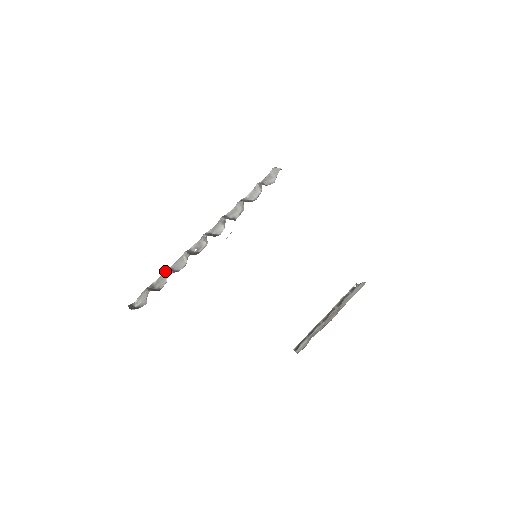
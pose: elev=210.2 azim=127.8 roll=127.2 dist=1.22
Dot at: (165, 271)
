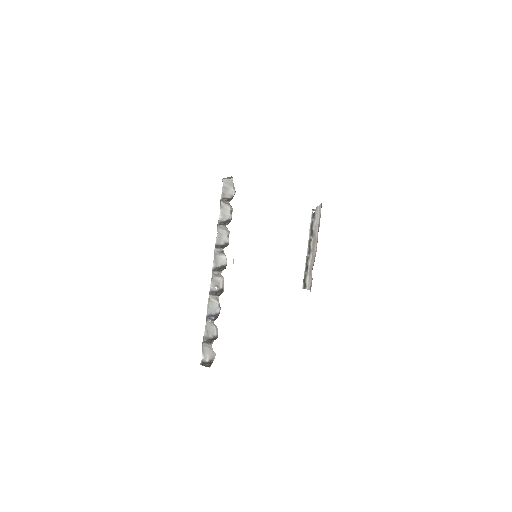
Dot at: (208, 321)
